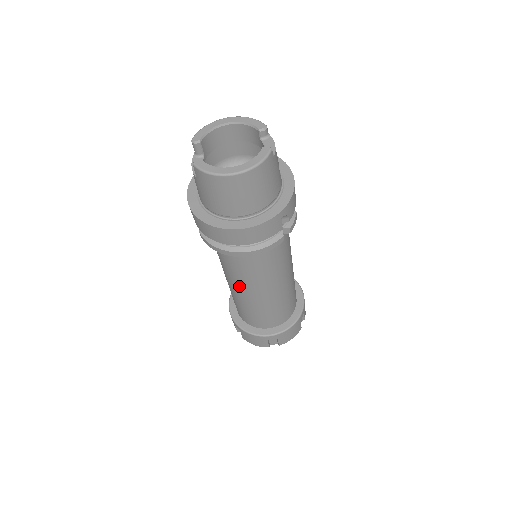
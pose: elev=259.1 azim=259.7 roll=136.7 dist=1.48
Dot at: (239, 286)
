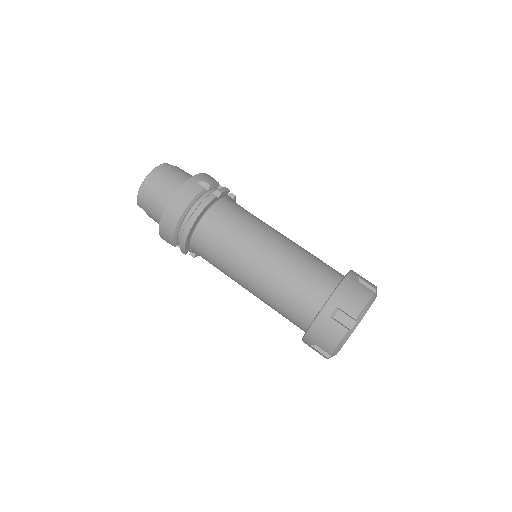
Dot at: (242, 272)
